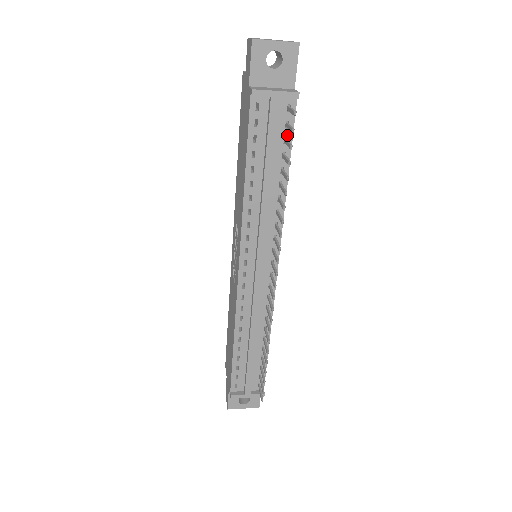
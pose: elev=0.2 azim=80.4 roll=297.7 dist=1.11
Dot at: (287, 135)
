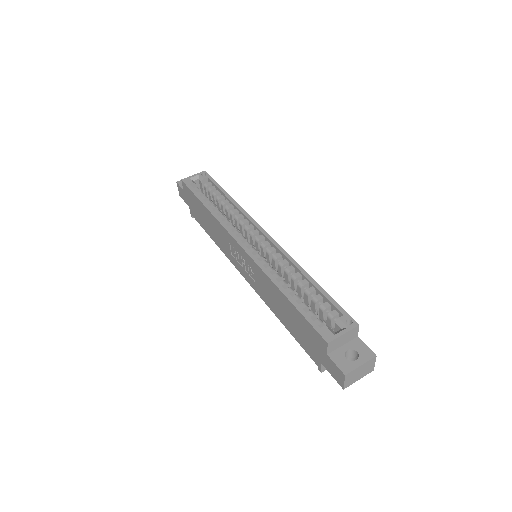
Dot at: occluded
